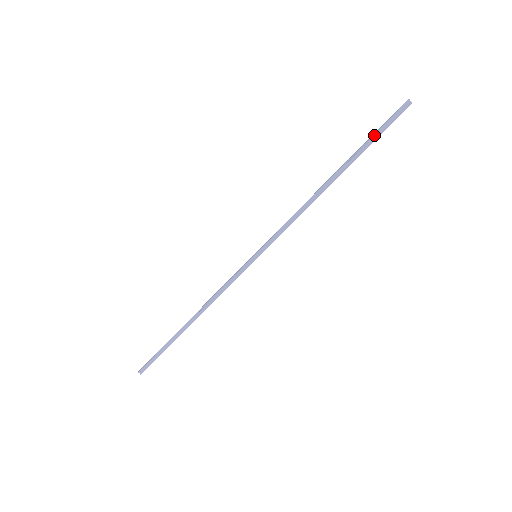
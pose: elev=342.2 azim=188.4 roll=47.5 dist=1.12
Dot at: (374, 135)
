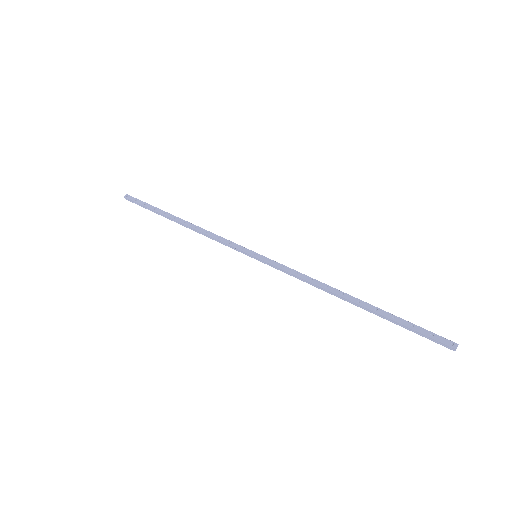
Dot at: (407, 327)
